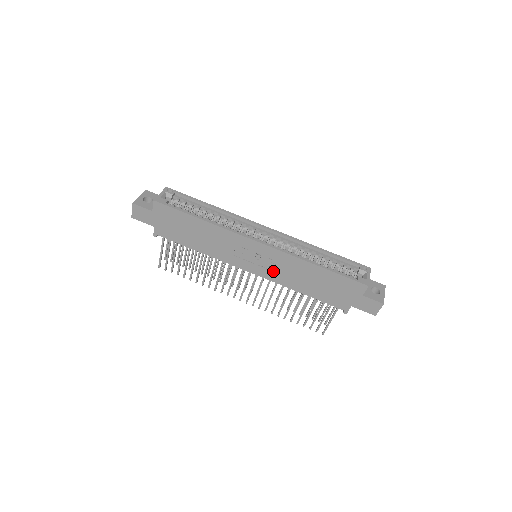
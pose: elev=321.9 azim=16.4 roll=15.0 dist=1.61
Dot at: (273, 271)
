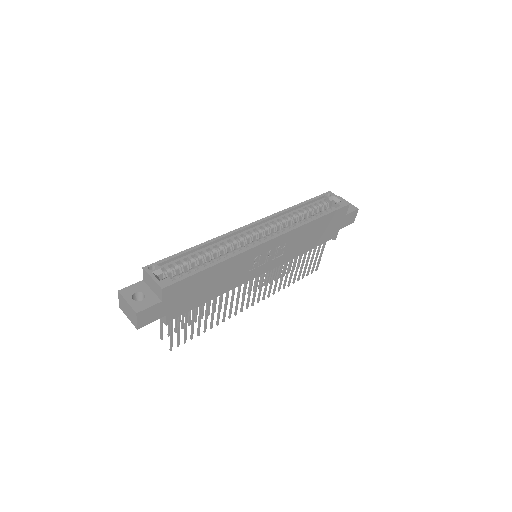
Dot at: (283, 255)
